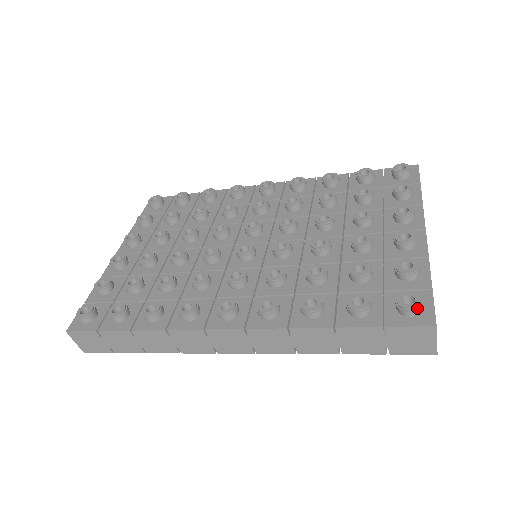
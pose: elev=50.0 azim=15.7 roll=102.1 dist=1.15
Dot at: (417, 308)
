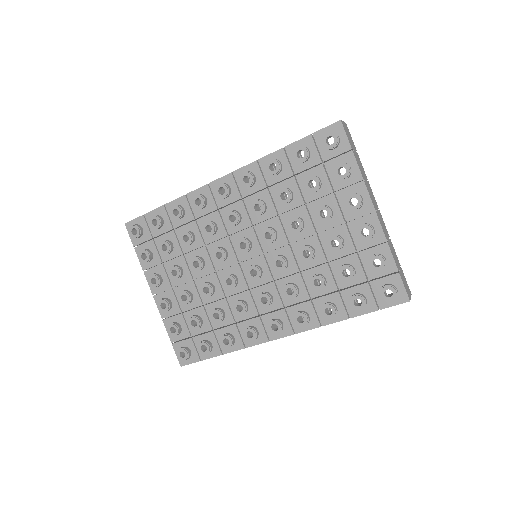
Dot at: (396, 298)
